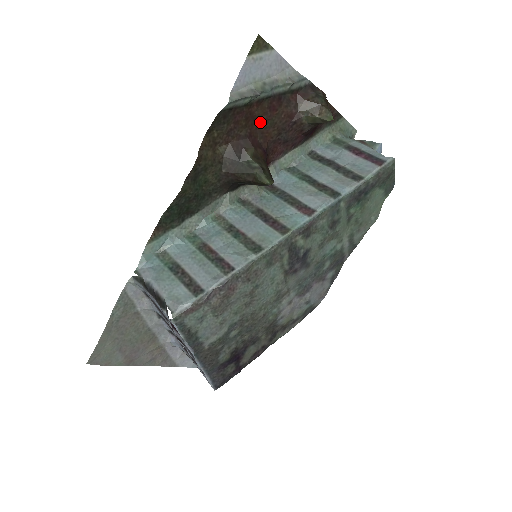
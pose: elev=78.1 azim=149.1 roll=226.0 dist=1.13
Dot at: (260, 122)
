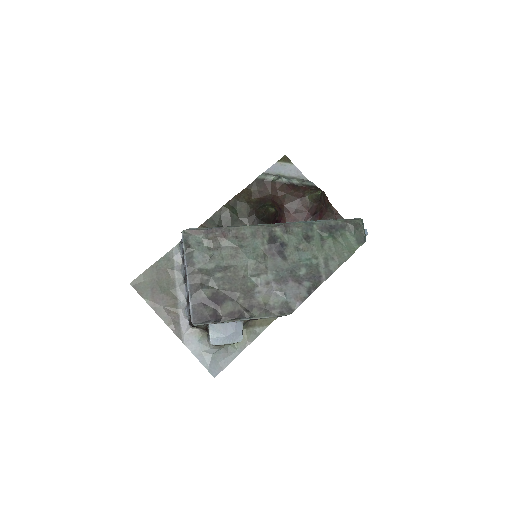
Dot at: (280, 195)
